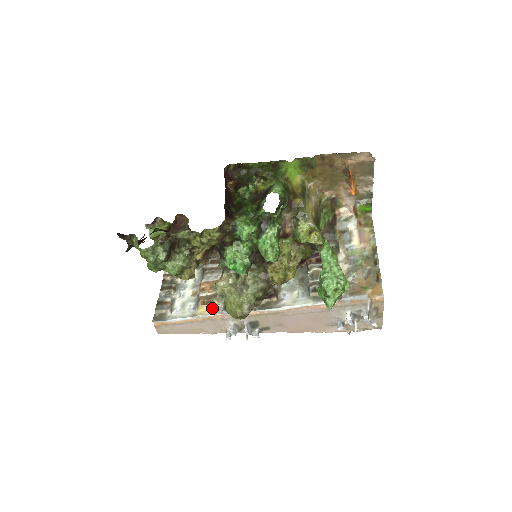
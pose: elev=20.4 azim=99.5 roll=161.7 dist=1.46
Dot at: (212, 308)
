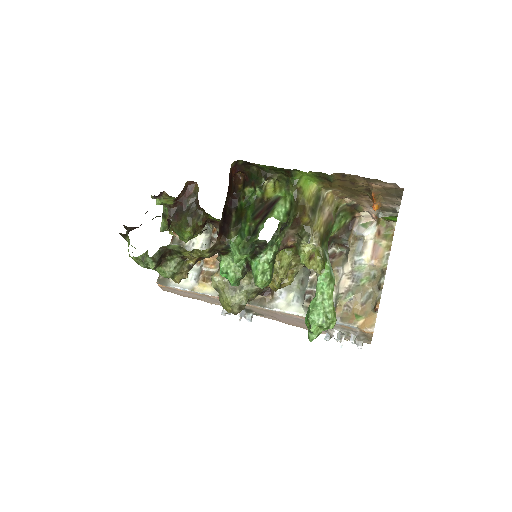
Dot at: (211, 286)
